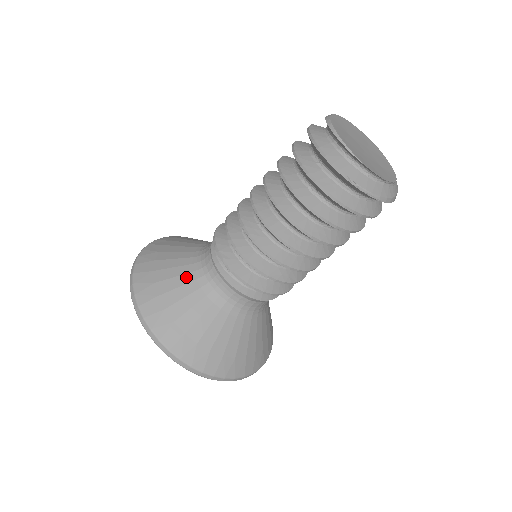
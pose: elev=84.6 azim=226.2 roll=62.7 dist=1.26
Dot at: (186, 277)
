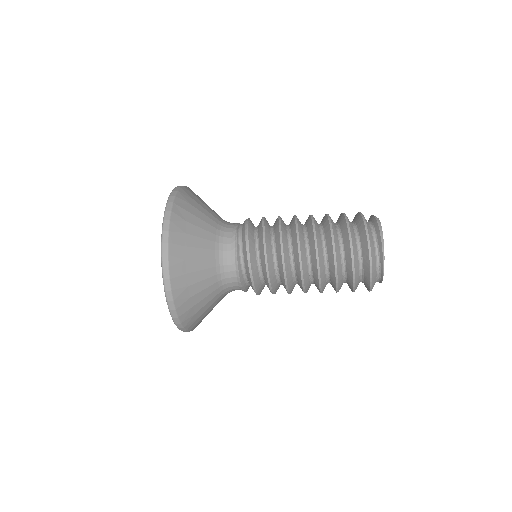
Dot at: (209, 262)
